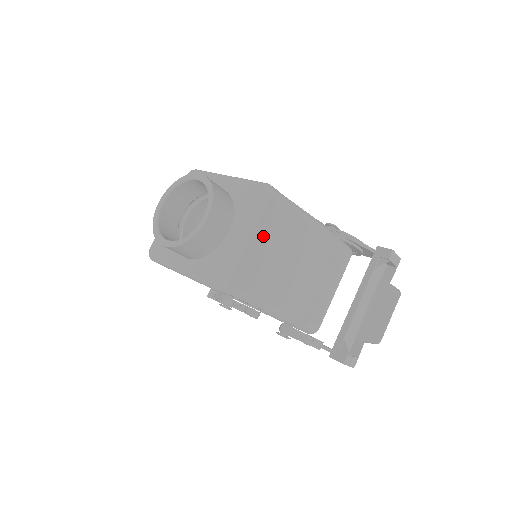
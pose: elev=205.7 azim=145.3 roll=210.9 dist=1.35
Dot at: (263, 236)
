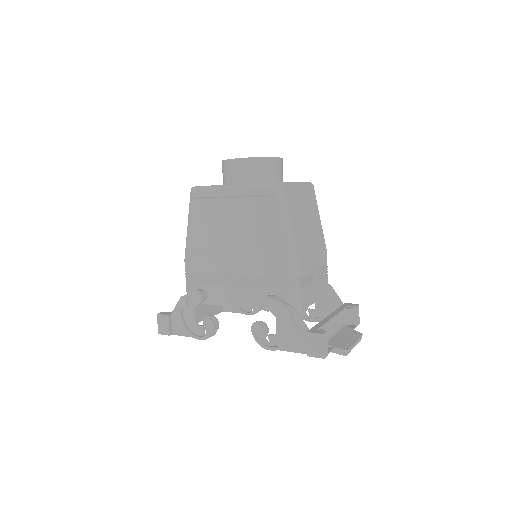
Dot at: (304, 195)
